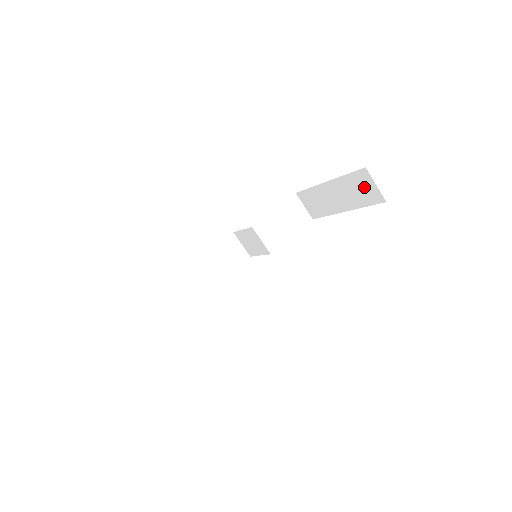
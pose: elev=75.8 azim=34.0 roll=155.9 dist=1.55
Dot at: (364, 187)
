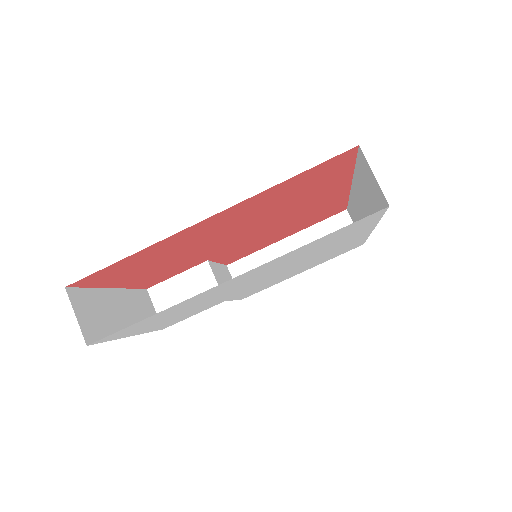
Dot at: occluded
